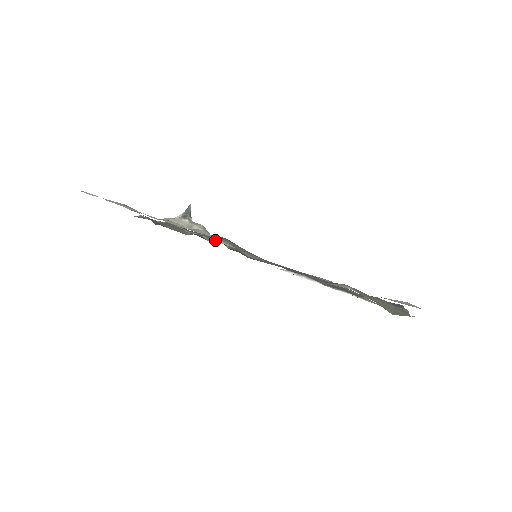
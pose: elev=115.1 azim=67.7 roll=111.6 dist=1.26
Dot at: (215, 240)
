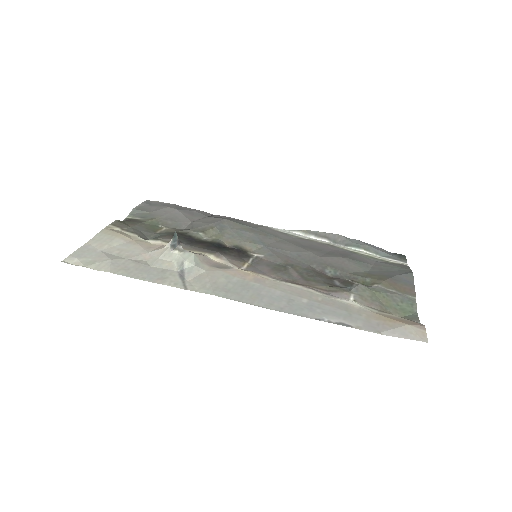
Dot at: (213, 234)
